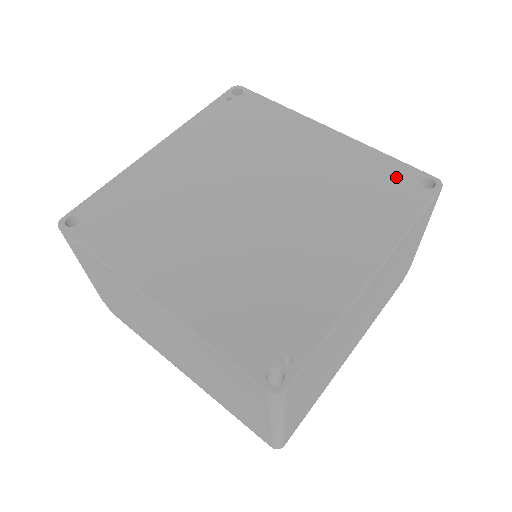
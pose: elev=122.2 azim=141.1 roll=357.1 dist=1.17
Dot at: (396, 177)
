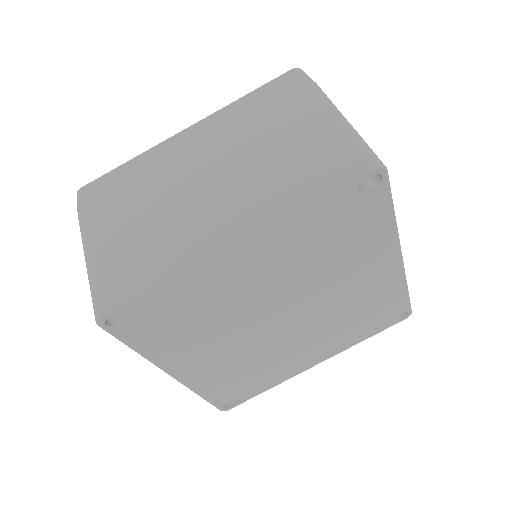
Dot at: (392, 310)
